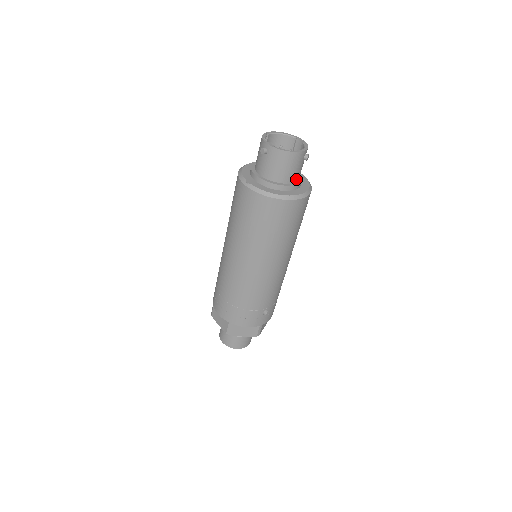
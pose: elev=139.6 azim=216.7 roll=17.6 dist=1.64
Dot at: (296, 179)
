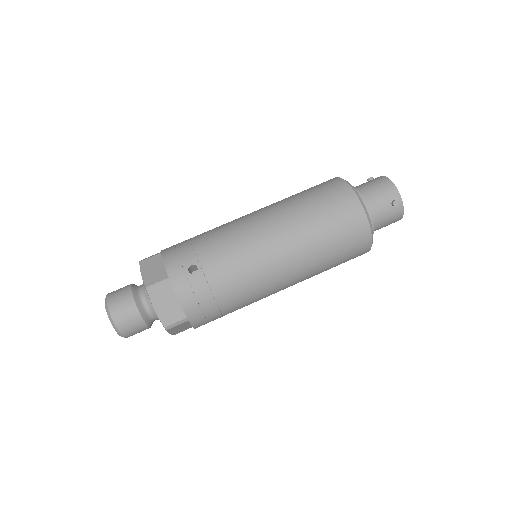
Dot at: (370, 207)
